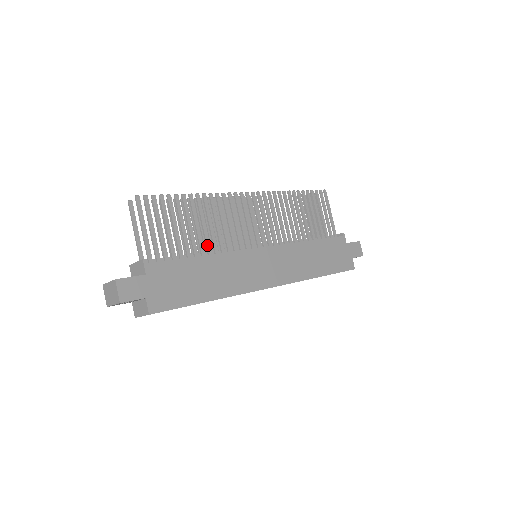
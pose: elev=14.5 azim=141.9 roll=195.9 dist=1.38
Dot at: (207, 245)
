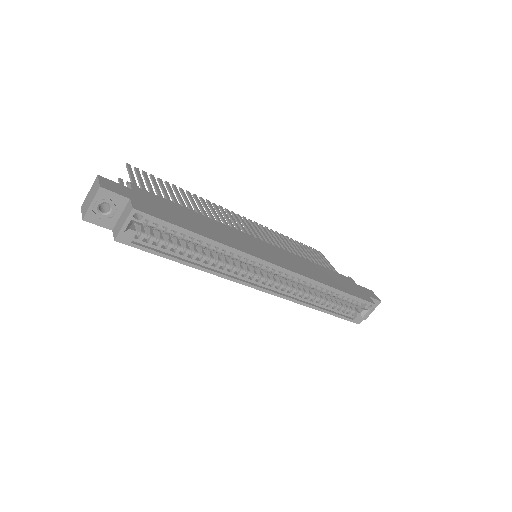
Dot at: occluded
